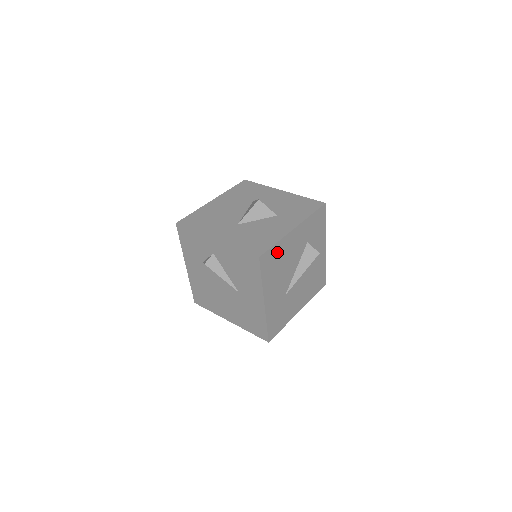
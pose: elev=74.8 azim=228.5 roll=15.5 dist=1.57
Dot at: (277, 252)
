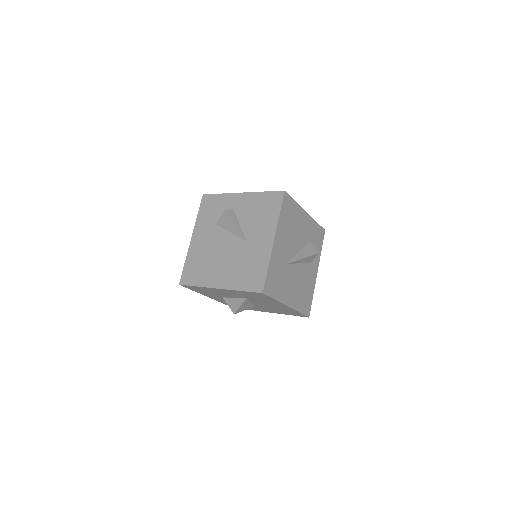
Dot at: (293, 210)
